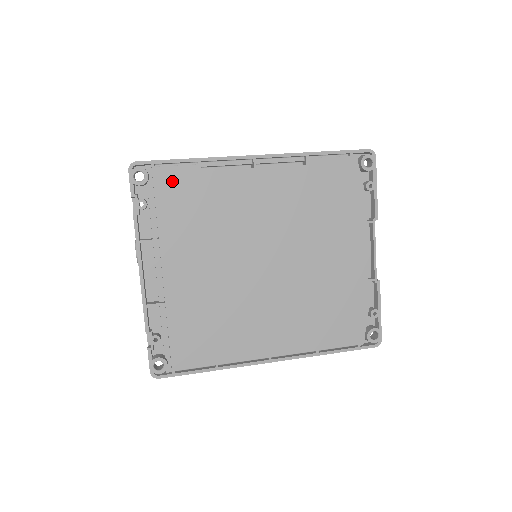
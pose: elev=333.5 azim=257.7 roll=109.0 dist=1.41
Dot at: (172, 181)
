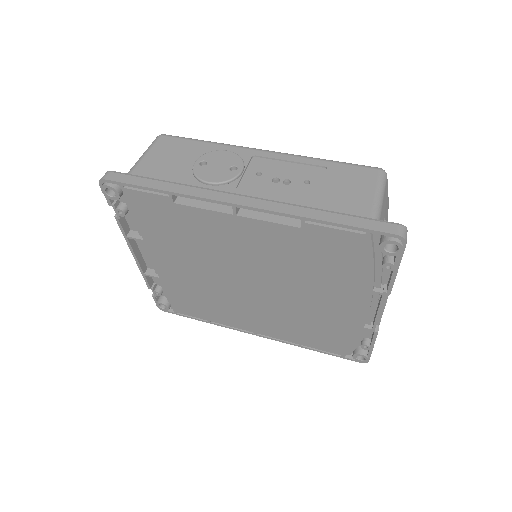
Dot at: (145, 203)
